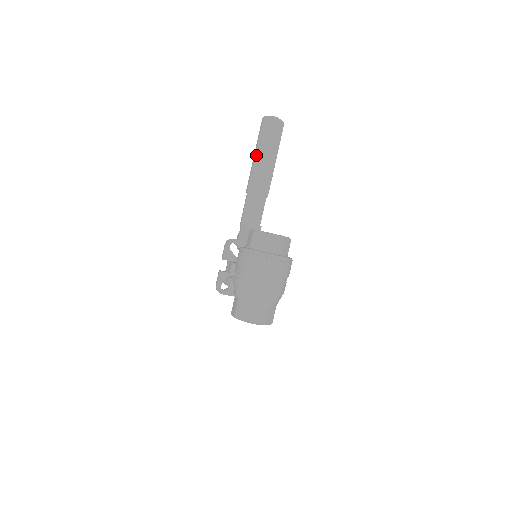
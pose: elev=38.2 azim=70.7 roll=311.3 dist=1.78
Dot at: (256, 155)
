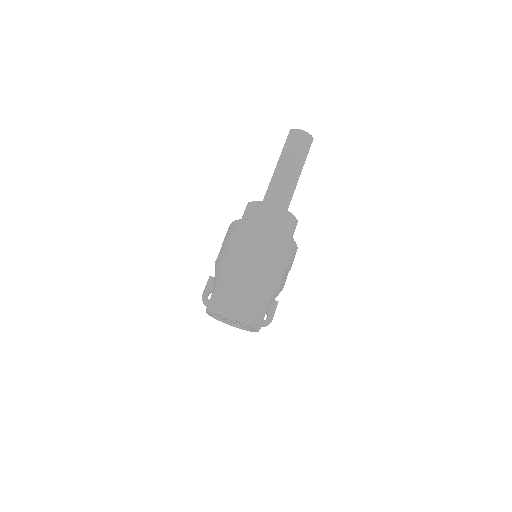
Dot at: (277, 166)
